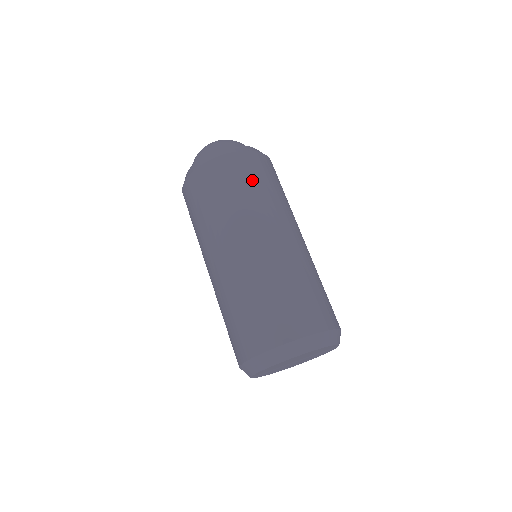
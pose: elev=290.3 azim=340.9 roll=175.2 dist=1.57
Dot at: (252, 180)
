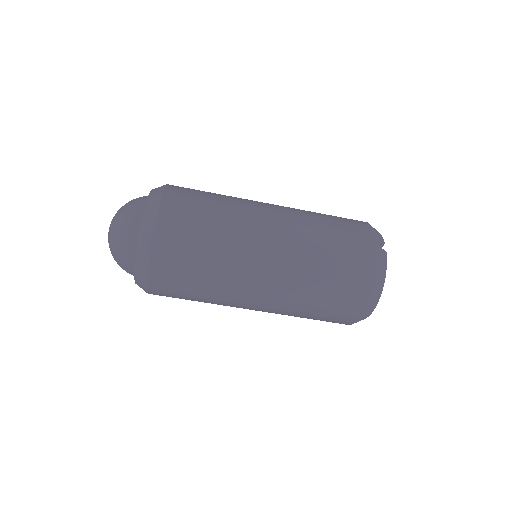
Dot at: (191, 273)
